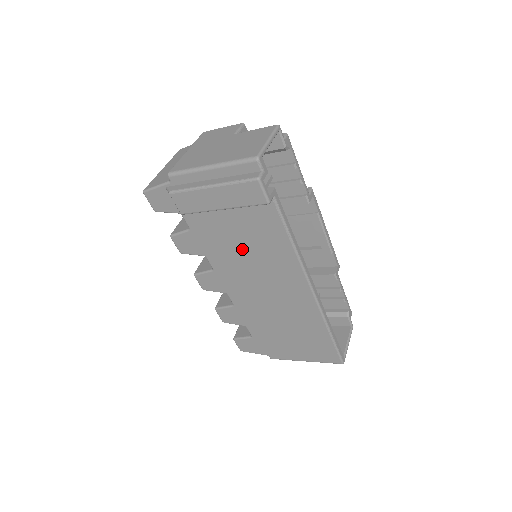
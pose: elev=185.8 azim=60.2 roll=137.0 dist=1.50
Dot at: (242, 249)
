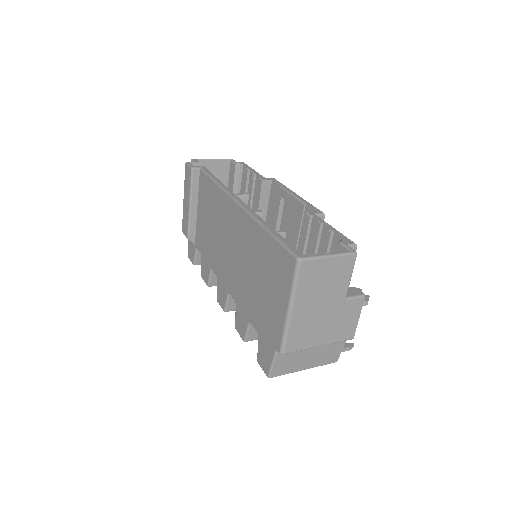
Dot at: (212, 229)
